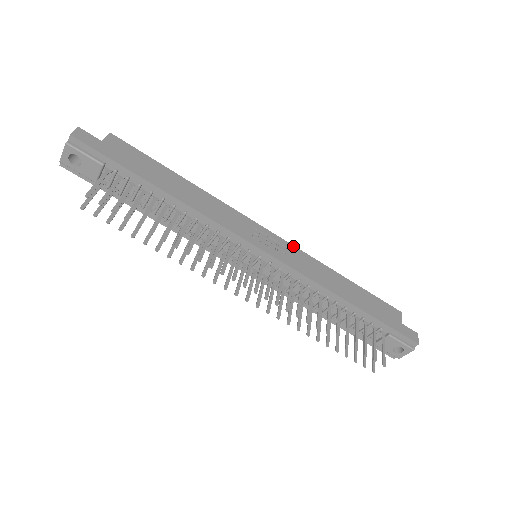
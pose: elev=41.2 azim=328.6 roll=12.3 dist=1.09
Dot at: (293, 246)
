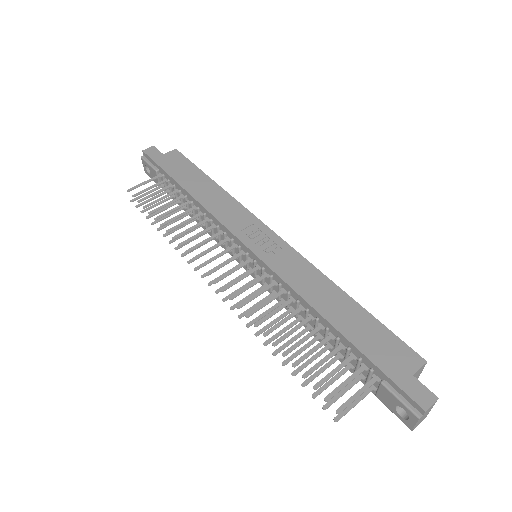
Dot at: (293, 249)
